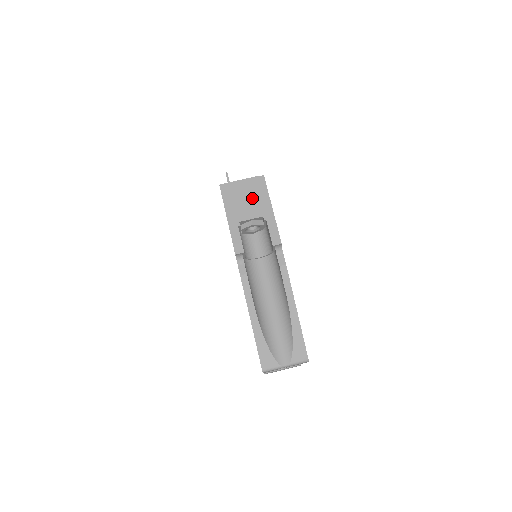
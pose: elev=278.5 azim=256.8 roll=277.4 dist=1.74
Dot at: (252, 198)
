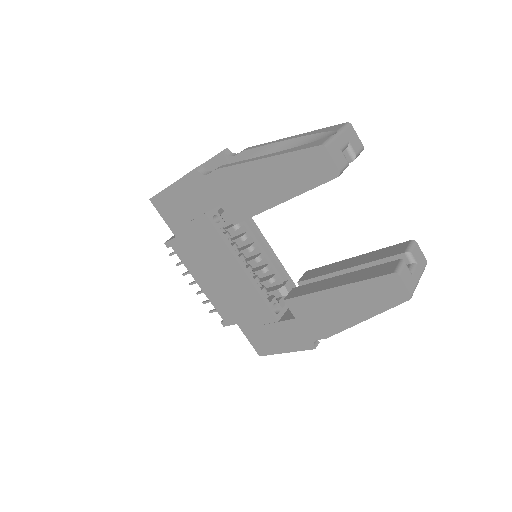
Dot at: occluded
